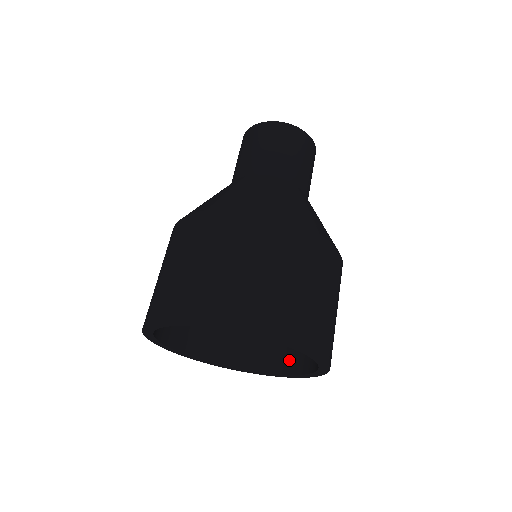
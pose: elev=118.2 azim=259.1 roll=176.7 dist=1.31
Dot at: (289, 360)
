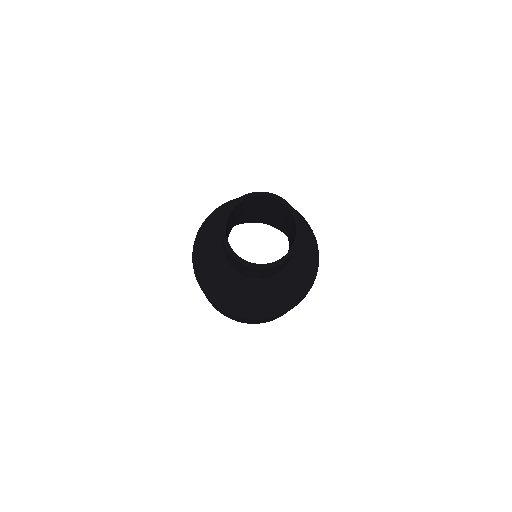
Dot at: occluded
